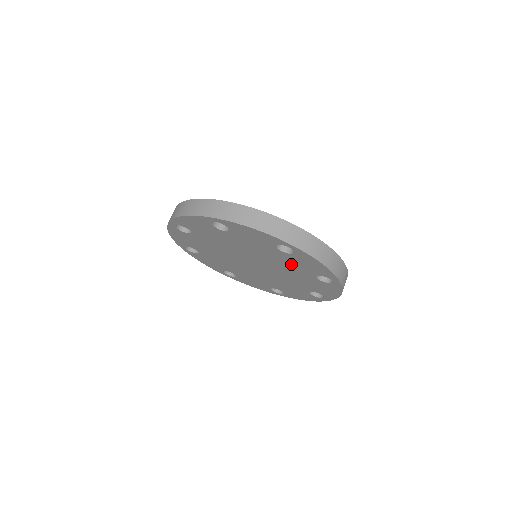
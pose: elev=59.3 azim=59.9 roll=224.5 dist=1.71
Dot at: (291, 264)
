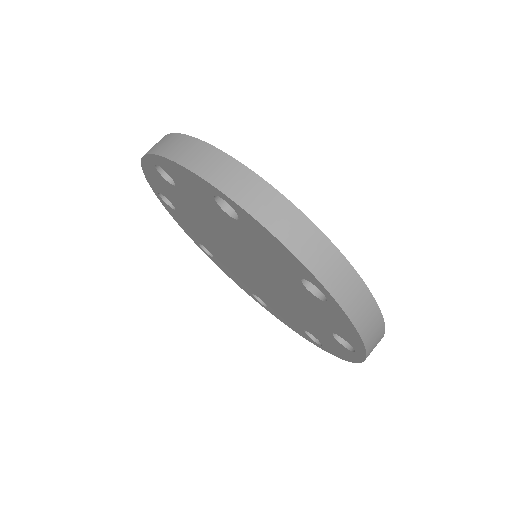
Dot at: (307, 303)
